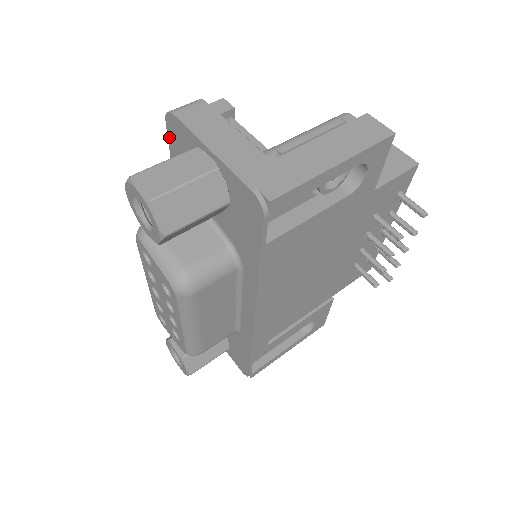
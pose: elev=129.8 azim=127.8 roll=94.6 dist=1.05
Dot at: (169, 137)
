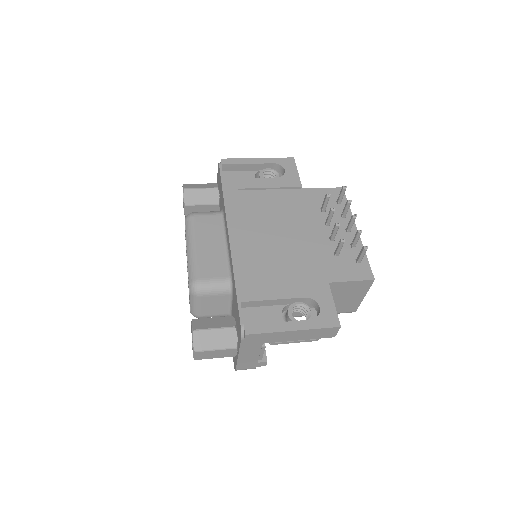
Dot at: occluded
